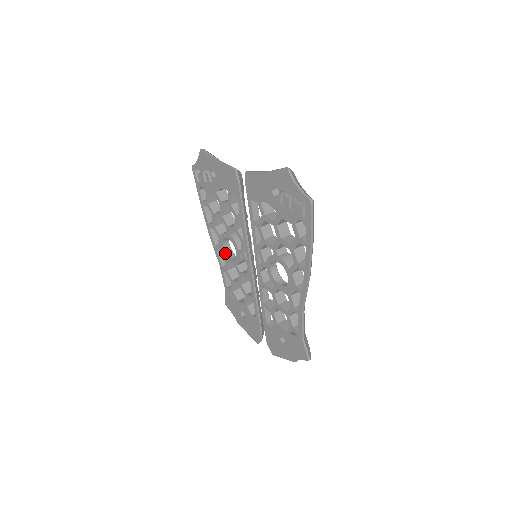
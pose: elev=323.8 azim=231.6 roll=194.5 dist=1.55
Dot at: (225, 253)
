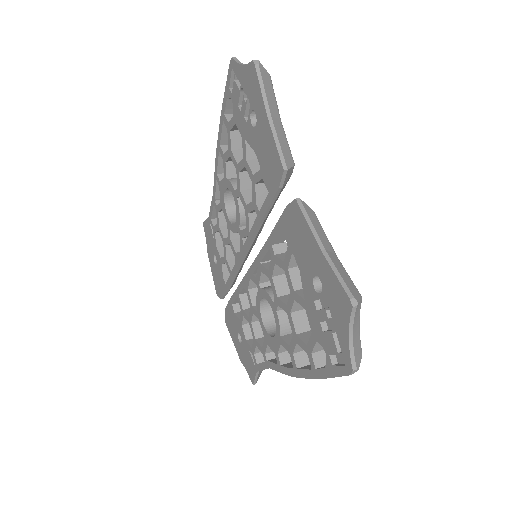
Dot at: (224, 199)
